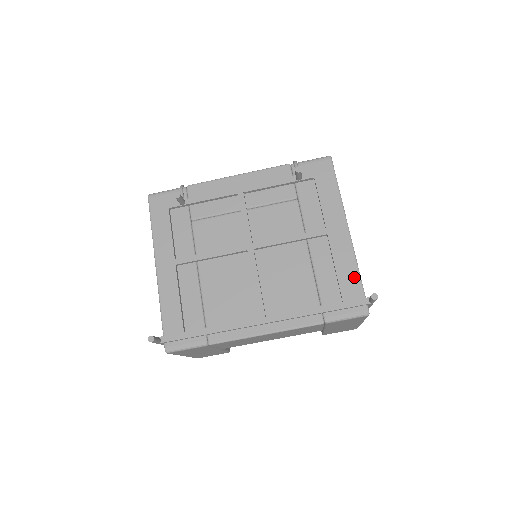
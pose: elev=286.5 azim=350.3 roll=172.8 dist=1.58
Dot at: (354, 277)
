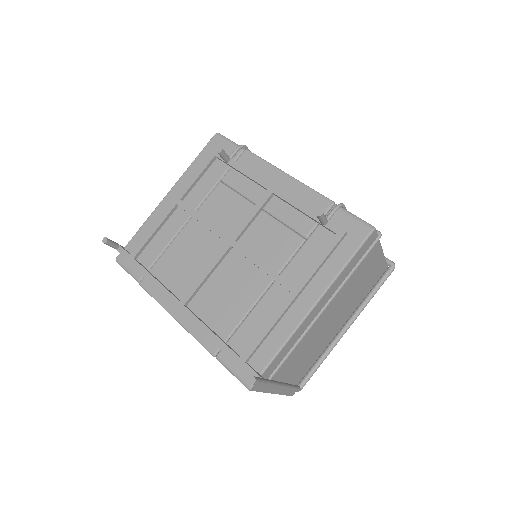
Dot at: (272, 349)
